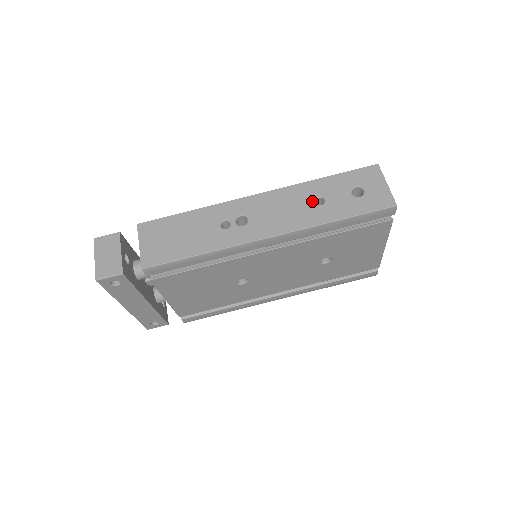
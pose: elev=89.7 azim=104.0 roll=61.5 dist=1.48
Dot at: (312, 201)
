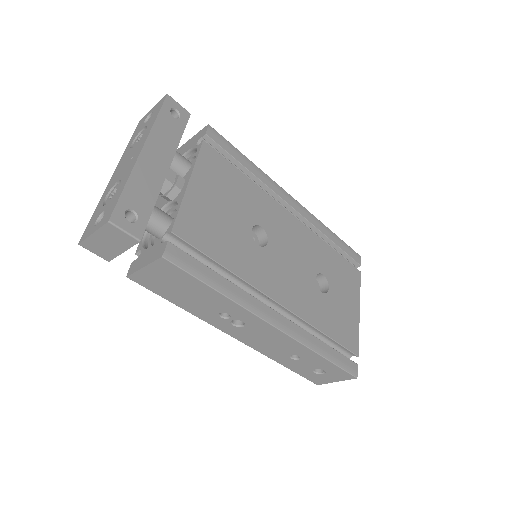
Dot at: (291, 354)
